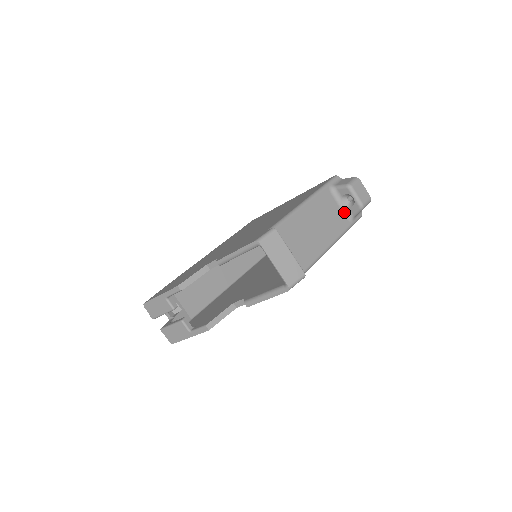
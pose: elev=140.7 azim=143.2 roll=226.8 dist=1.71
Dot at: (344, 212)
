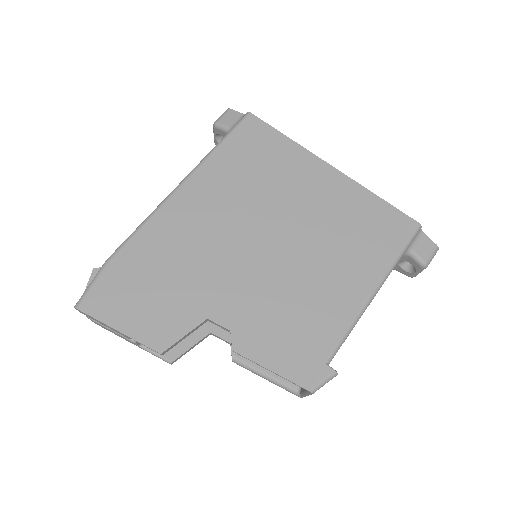
Dot at: occluded
